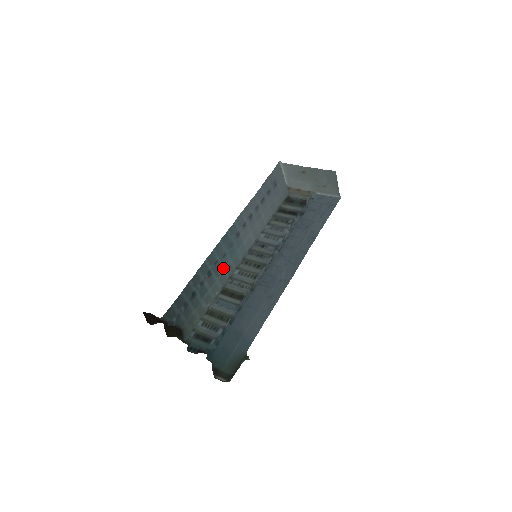
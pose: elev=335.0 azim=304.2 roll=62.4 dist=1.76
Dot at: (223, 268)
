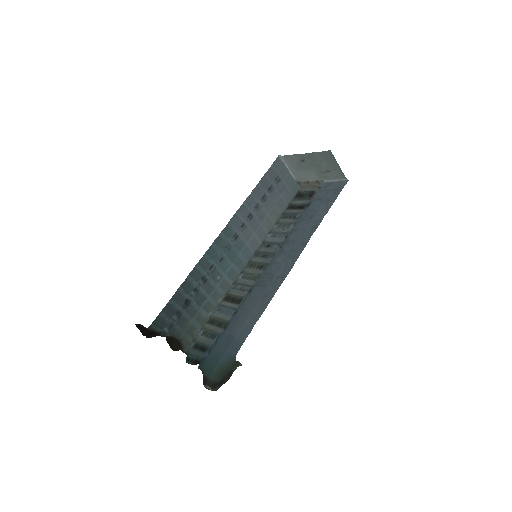
Dot at: (223, 273)
